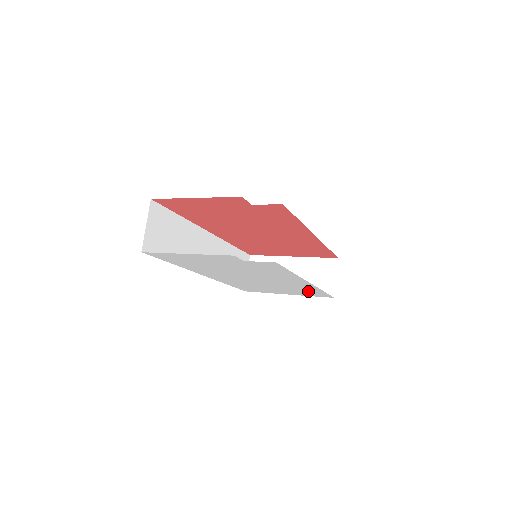
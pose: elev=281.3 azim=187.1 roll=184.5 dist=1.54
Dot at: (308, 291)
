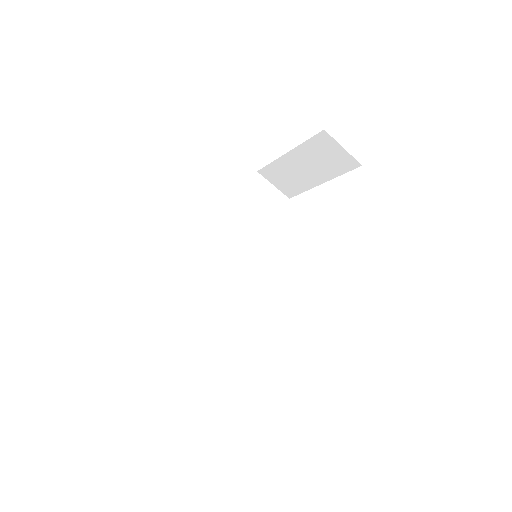
Dot at: occluded
